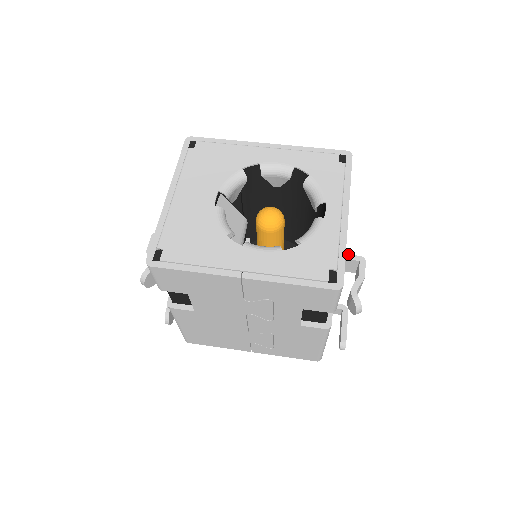
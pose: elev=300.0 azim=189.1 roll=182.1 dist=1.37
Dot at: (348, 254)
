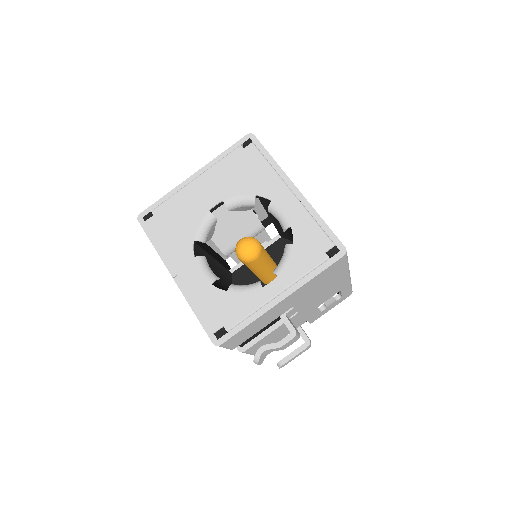
Dot at: occluded
